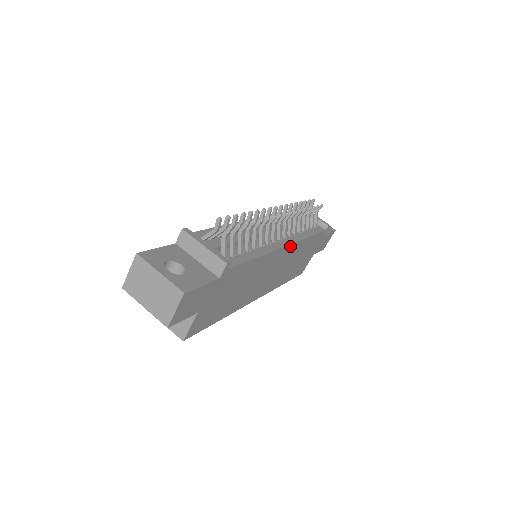
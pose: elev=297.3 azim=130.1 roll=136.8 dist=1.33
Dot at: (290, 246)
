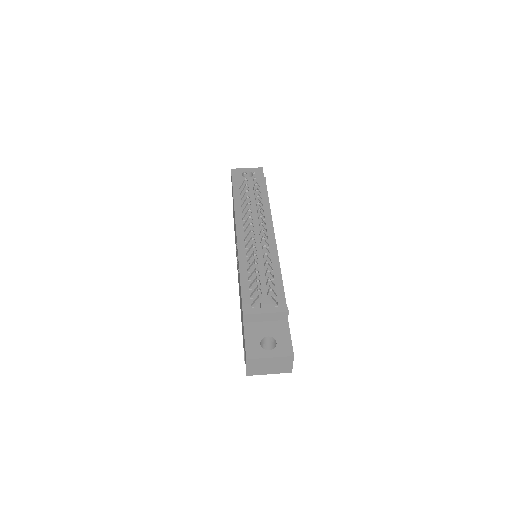
Dot at: (274, 234)
